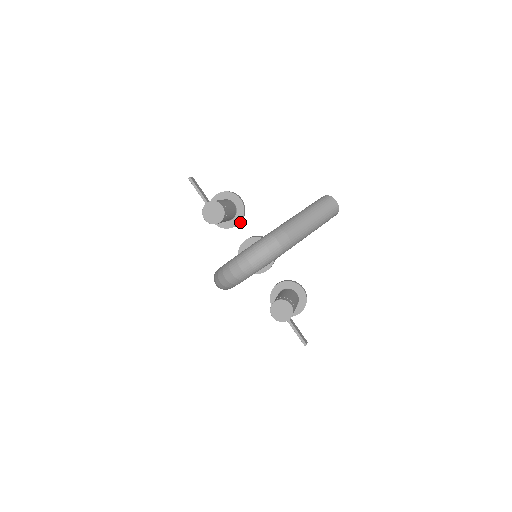
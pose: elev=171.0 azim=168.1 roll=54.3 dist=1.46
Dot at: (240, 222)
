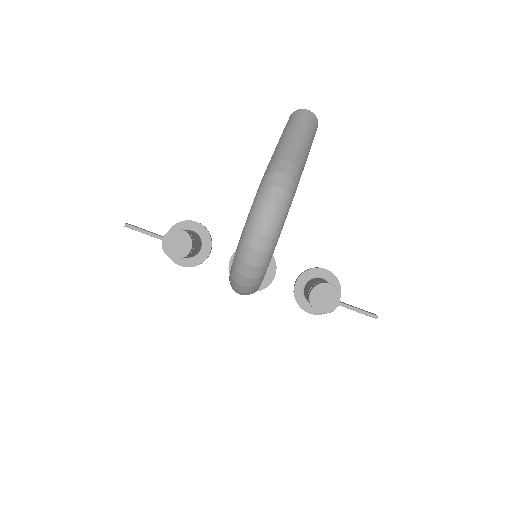
Dot at: (211, 247)
